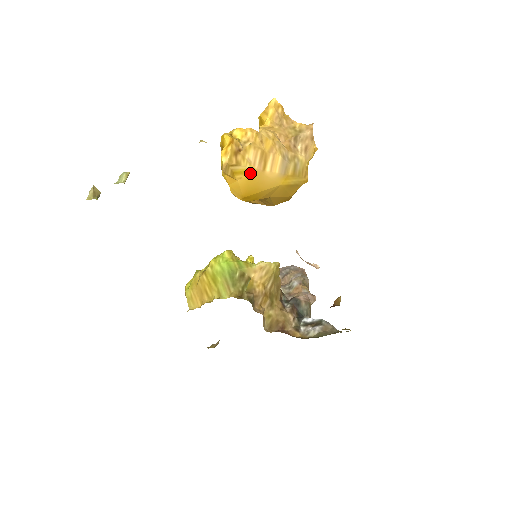
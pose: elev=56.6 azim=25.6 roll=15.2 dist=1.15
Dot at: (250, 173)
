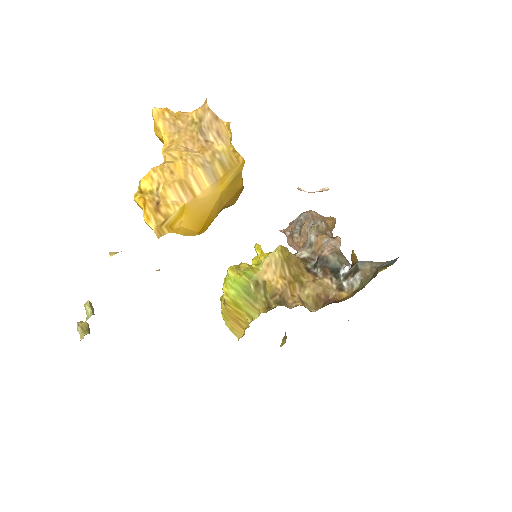
Dot at: (185, 211)
